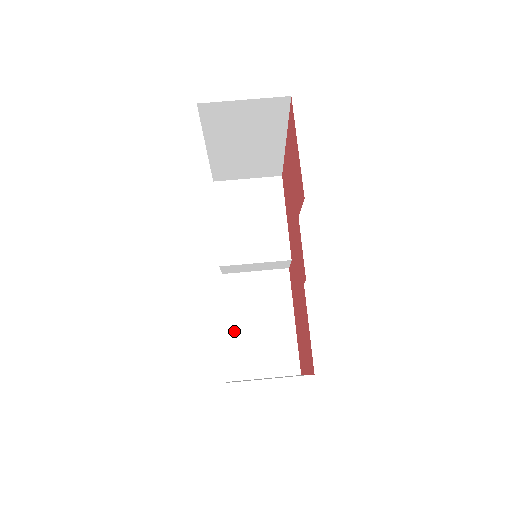
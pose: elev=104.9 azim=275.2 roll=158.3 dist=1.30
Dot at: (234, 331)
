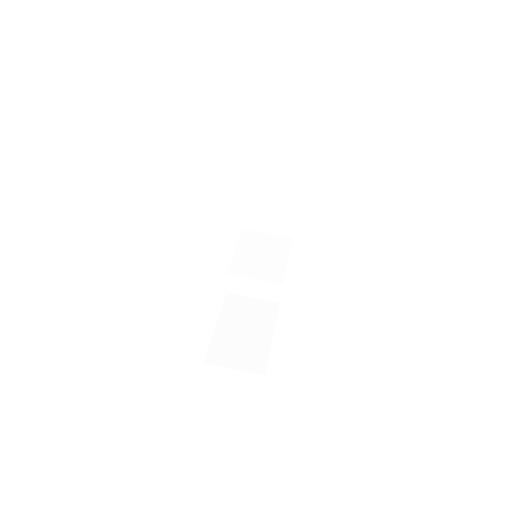
Dot at: (221, 330)
